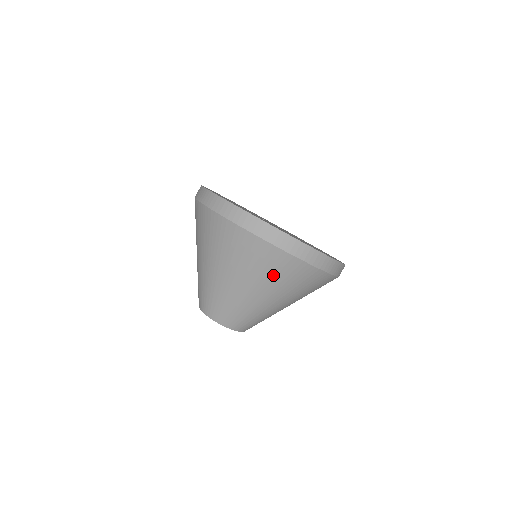
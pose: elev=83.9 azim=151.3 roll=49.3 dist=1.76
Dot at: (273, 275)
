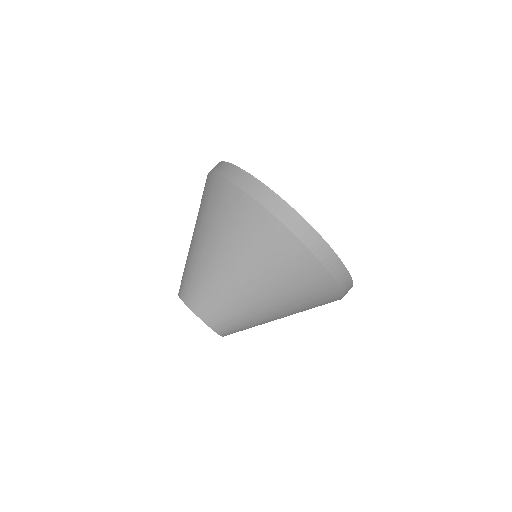
Dot at: (289, 278)
